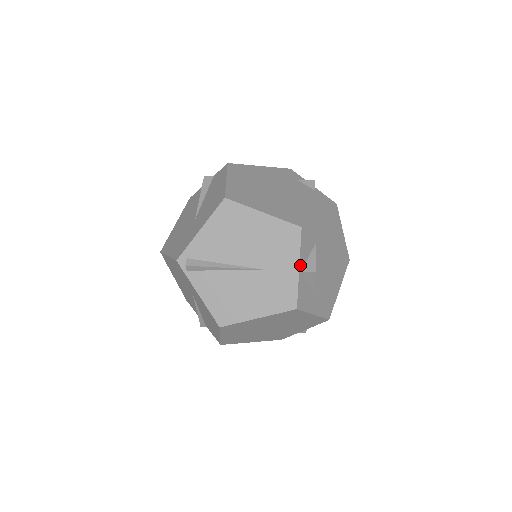
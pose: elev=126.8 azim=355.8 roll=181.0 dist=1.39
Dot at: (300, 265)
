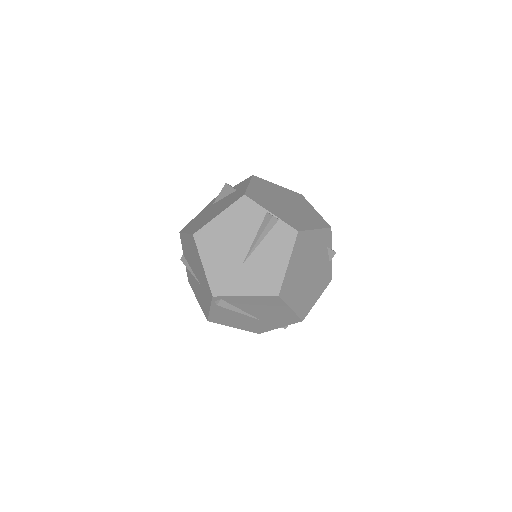
Dot at: (282, 326)
